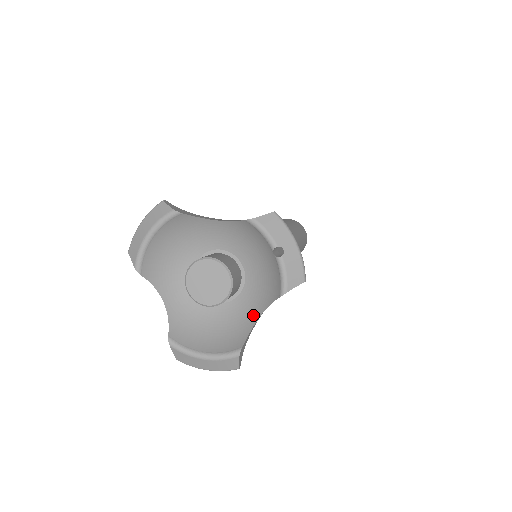
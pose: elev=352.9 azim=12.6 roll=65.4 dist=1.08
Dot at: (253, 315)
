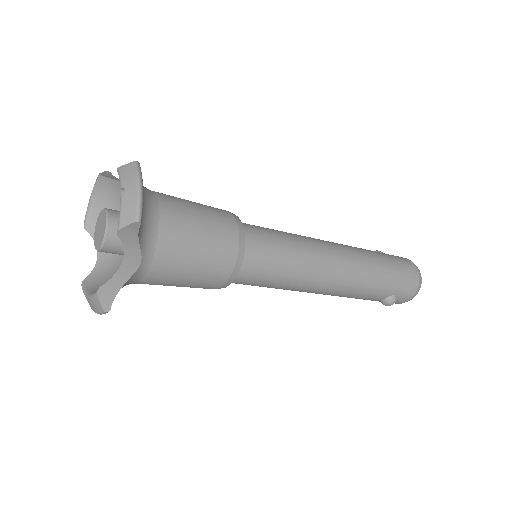
Dot at: (124, 263)
